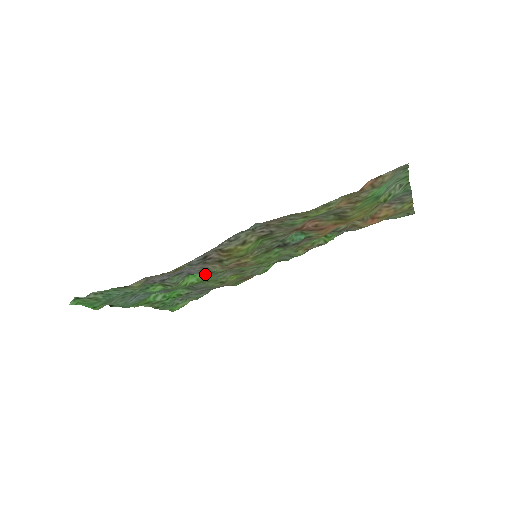
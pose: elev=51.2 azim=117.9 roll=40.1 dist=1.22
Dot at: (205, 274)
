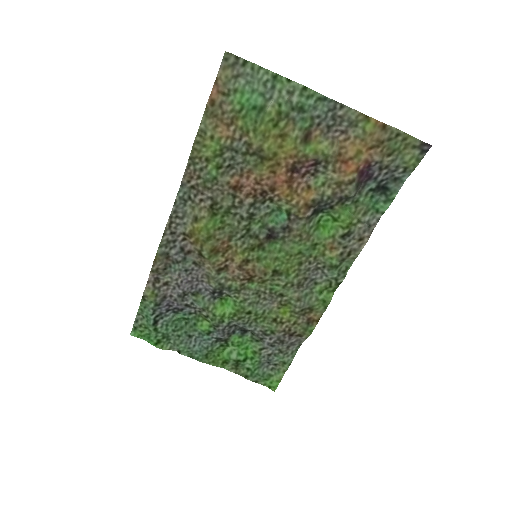
Dot at: (231, 296)
